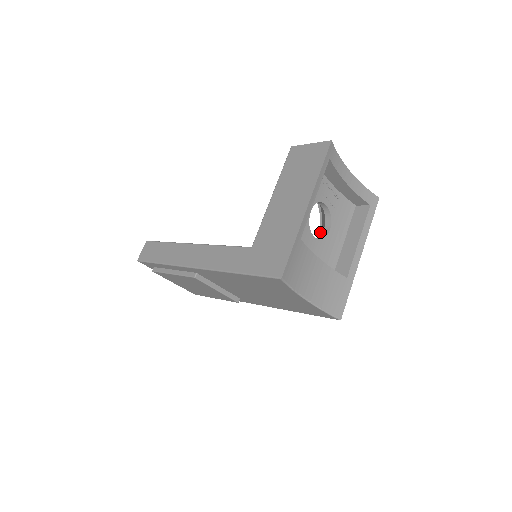
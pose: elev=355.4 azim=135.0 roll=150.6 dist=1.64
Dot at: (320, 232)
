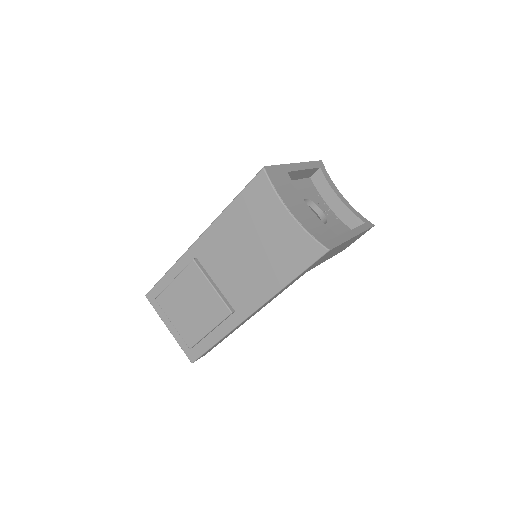
Dot at: occluded
